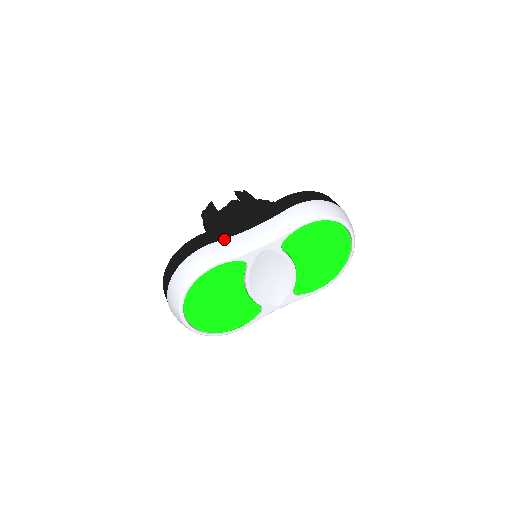
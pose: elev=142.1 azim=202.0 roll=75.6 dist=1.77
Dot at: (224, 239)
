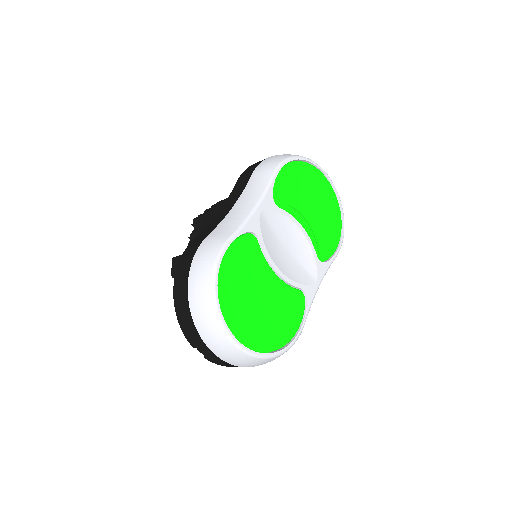
Dot at: (215, 228)
